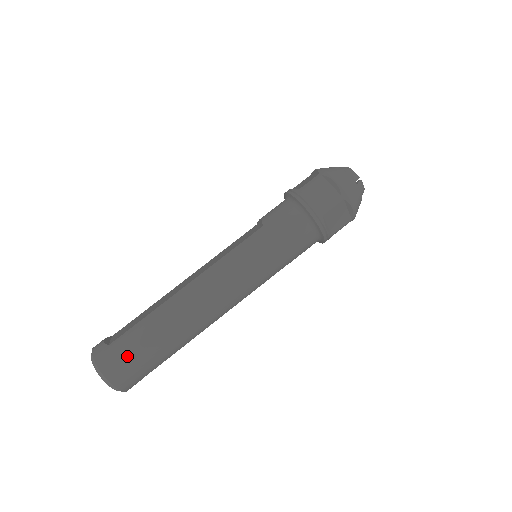
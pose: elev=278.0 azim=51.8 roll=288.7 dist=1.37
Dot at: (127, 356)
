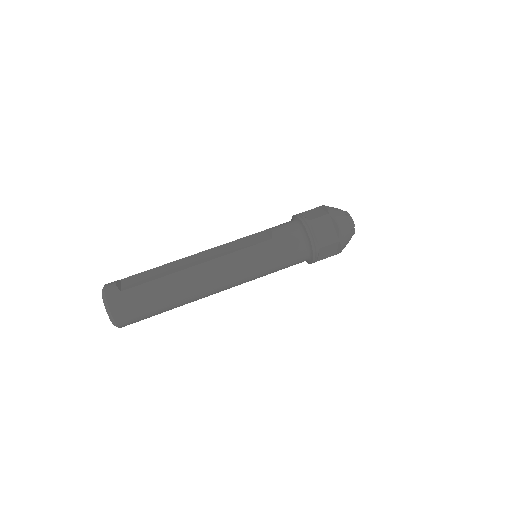
Dot at: (135, 305)
